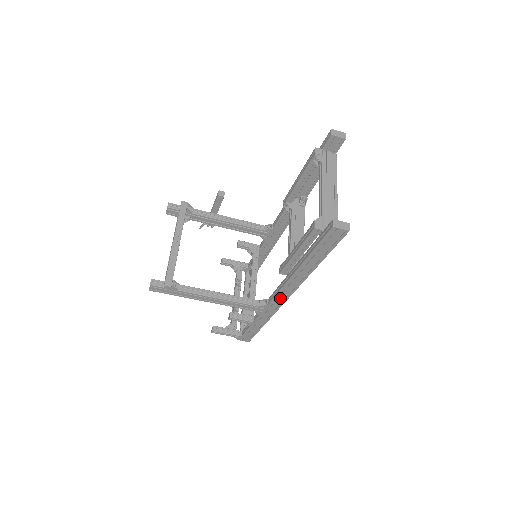
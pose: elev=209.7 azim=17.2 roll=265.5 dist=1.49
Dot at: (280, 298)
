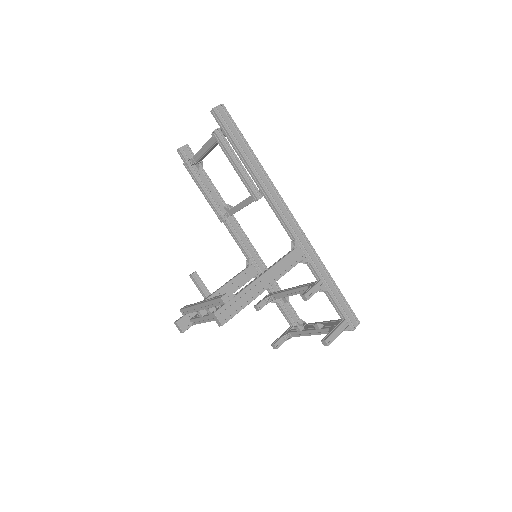
Dot at: (288, 219)
